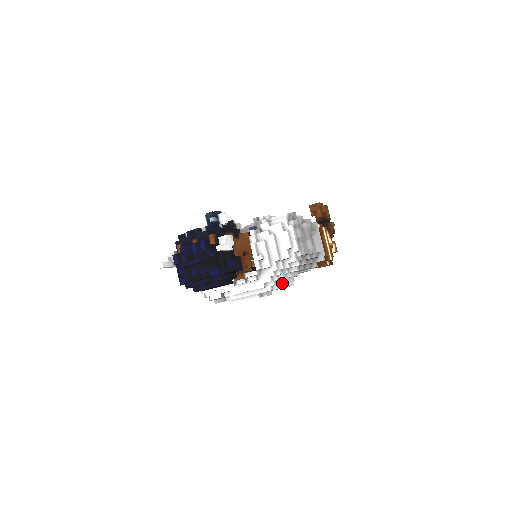
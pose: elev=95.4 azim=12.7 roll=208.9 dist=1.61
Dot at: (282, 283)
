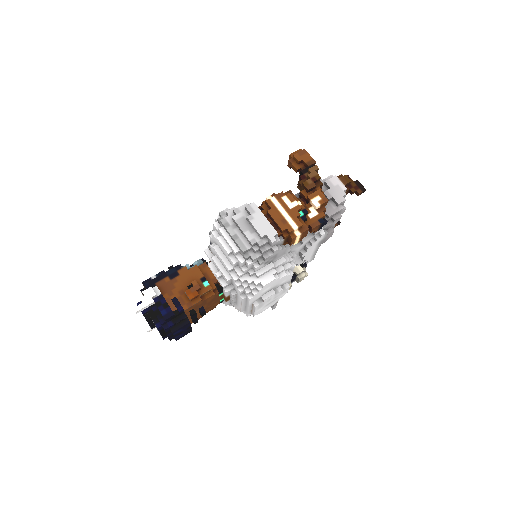
Dot at: (256, 286)
